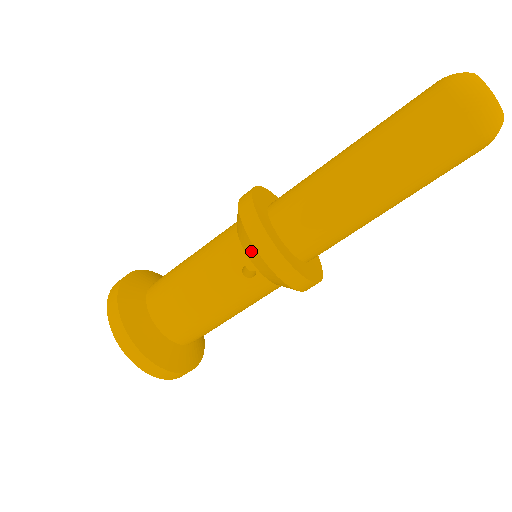
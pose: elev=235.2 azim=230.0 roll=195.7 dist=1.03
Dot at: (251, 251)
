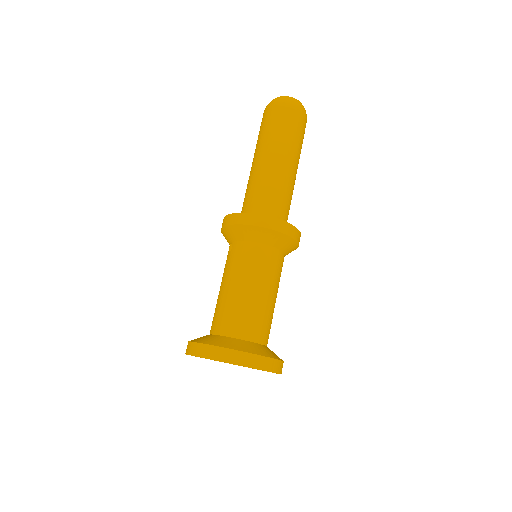
Dot at: (225, 237)
